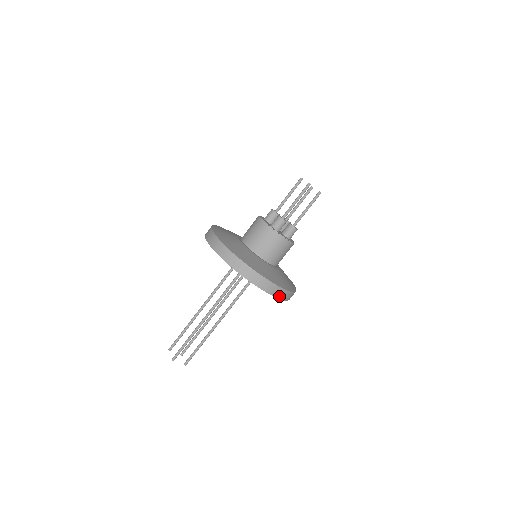
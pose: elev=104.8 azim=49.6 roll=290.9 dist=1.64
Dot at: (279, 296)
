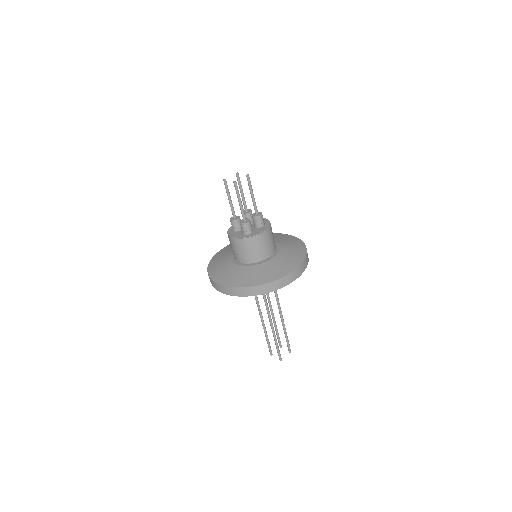
Dot at: (301, 272)
